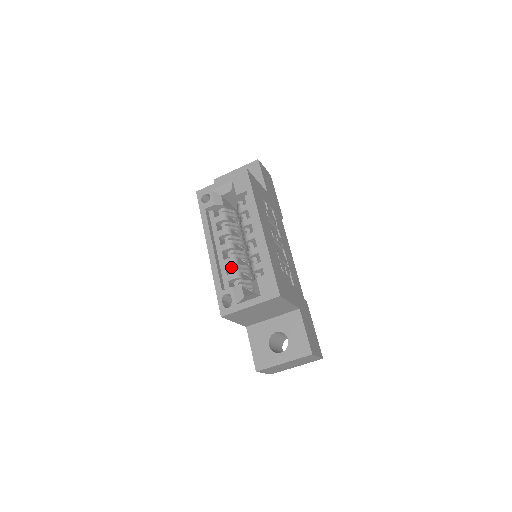
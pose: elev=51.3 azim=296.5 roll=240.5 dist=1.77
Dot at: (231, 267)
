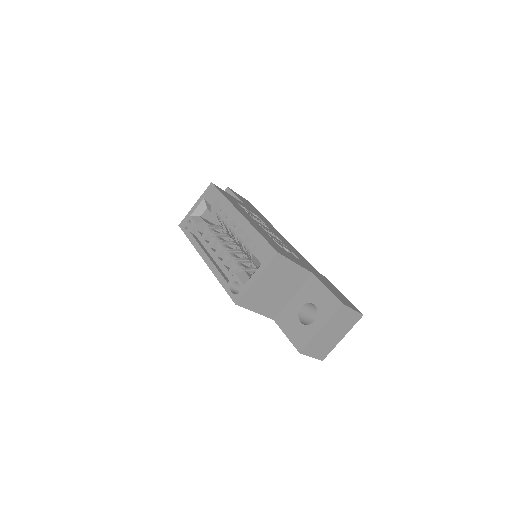
Dot at: (230, 263)
